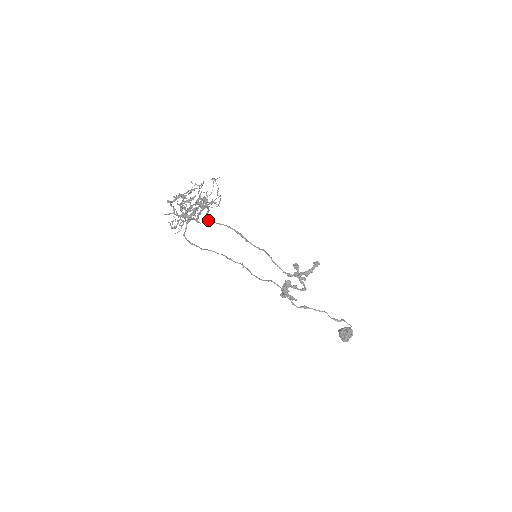
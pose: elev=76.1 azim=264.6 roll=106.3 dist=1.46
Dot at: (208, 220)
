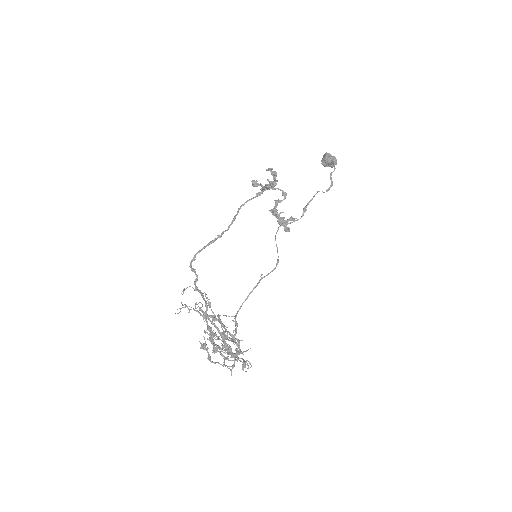
Dot at: occluded
